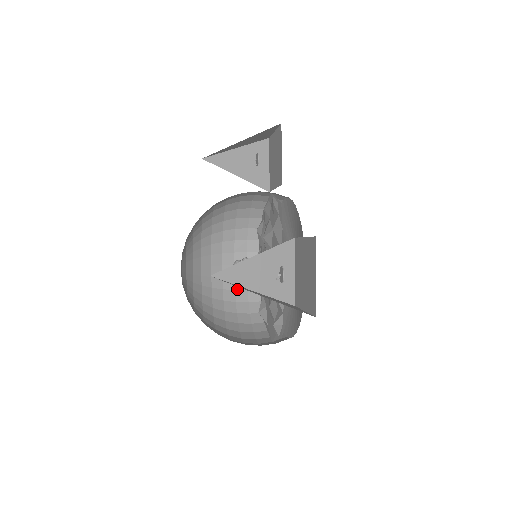
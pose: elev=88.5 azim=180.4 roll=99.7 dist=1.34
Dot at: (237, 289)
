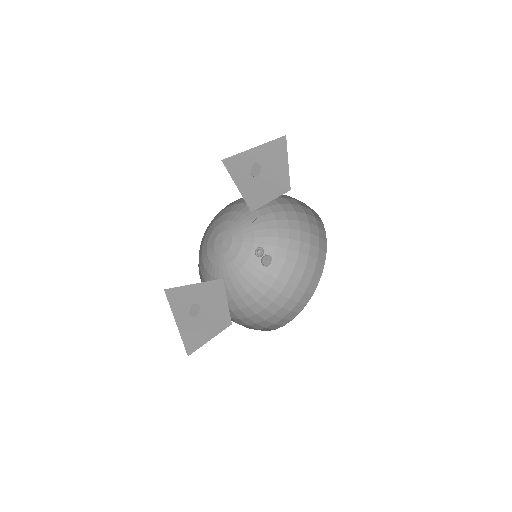
Dot at: (300, 252)
